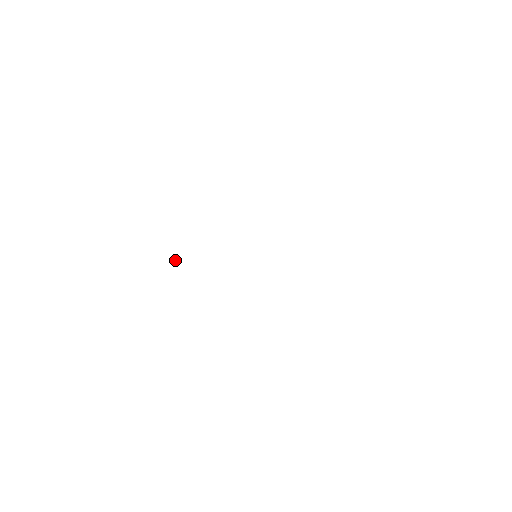
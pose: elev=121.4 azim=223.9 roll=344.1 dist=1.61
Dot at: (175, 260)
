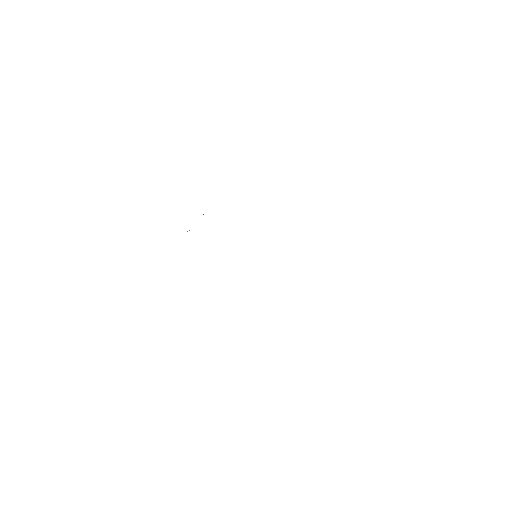
Dot at: occluded
